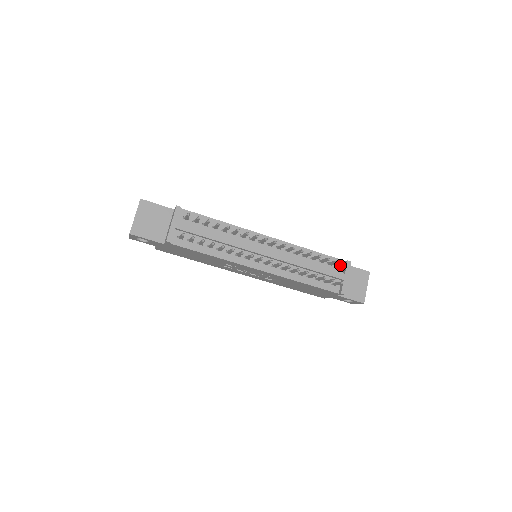
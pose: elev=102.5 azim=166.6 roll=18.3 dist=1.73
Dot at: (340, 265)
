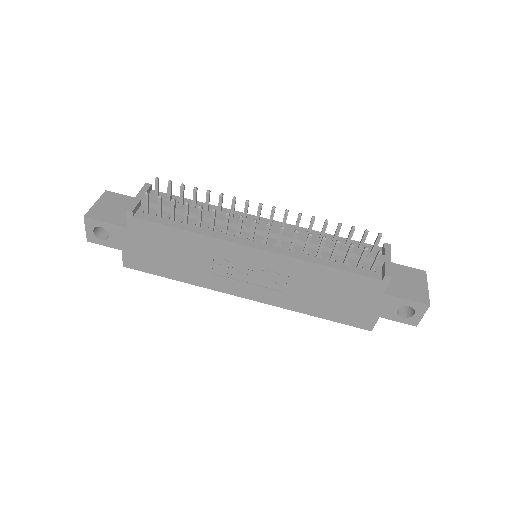
Dot at: (374, 243)
